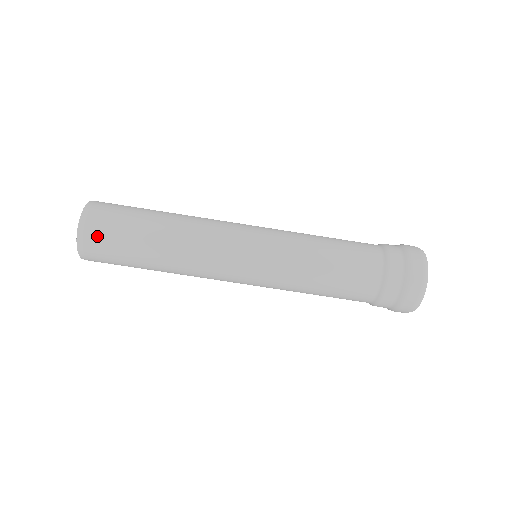
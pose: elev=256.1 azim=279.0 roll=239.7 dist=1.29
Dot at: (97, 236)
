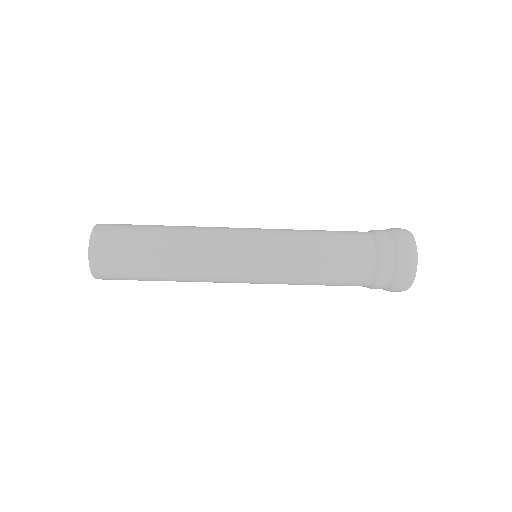
Dot at: (108, 268)
